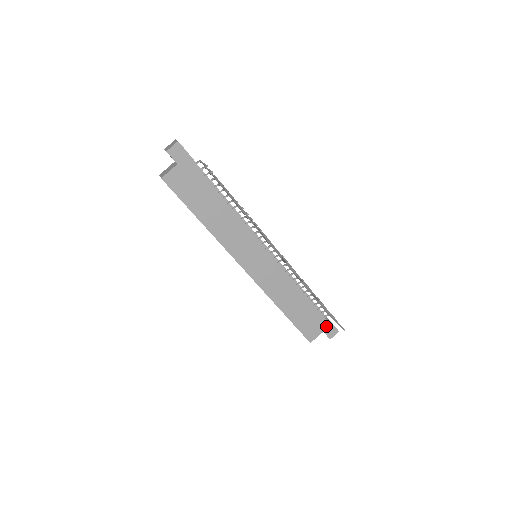
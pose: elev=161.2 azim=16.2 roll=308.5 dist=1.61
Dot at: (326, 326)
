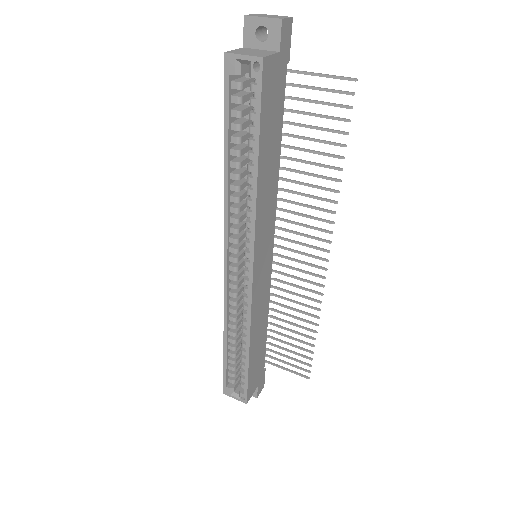
Dot at: (261, 378)
